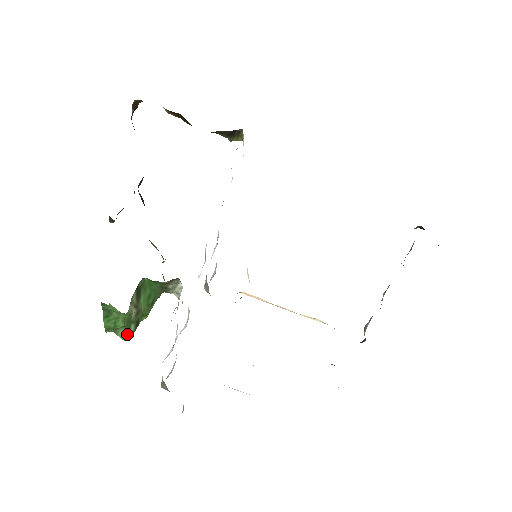
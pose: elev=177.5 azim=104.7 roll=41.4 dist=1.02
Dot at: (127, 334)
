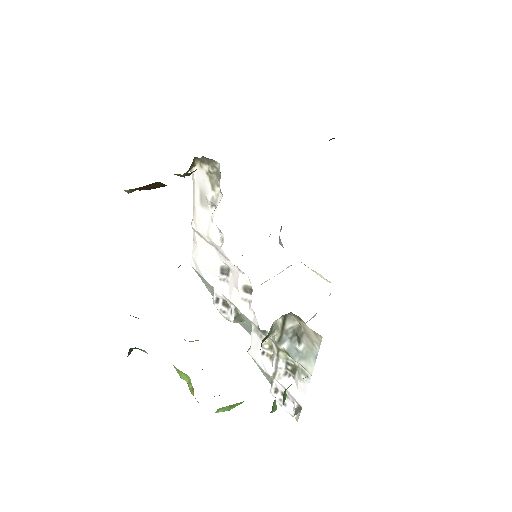
Dot at: (275, 403)
